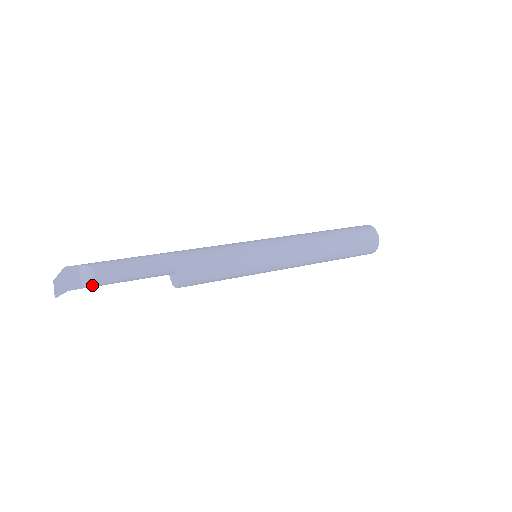
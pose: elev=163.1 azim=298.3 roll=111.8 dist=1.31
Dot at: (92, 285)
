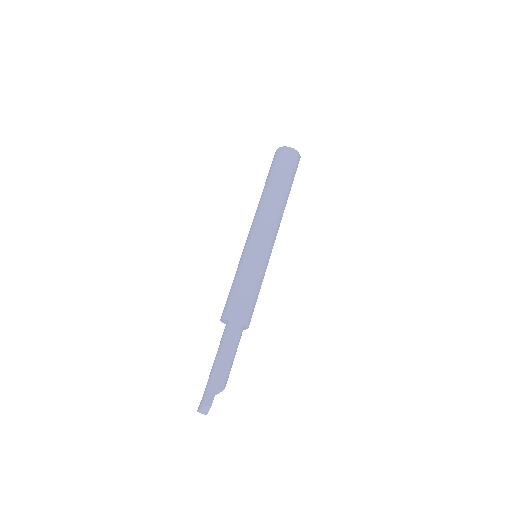
Dot at: occluded
